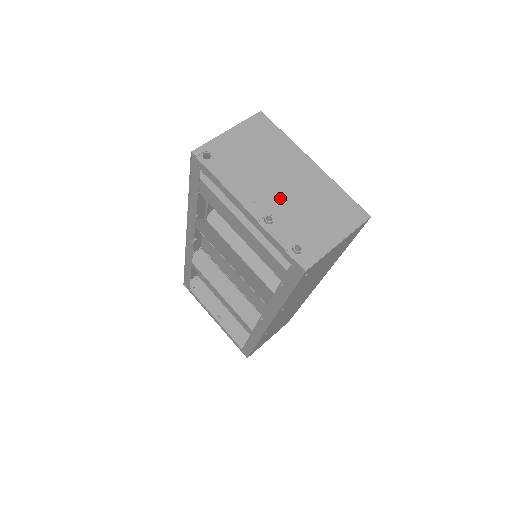
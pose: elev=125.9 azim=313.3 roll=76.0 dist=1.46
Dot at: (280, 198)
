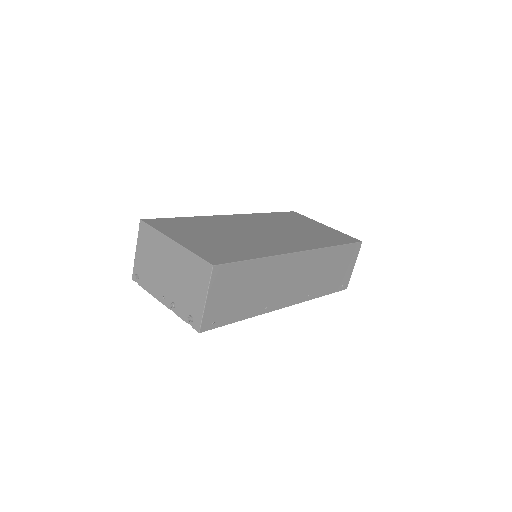
Dot at: (171, 285)
